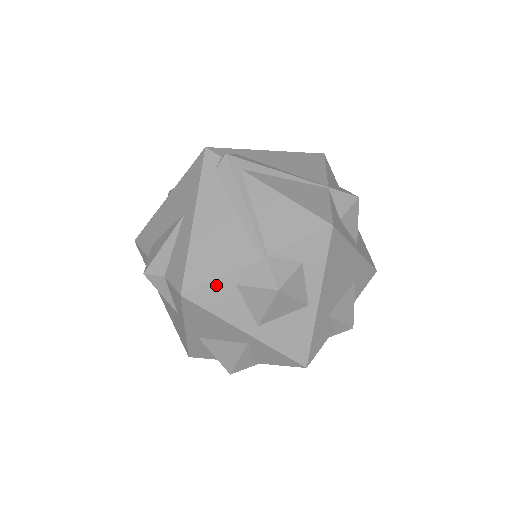
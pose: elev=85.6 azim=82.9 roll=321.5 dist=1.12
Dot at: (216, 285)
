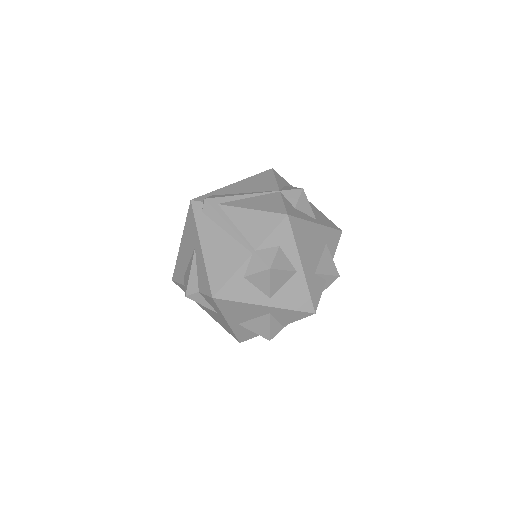
Dot at: (231, 282)
